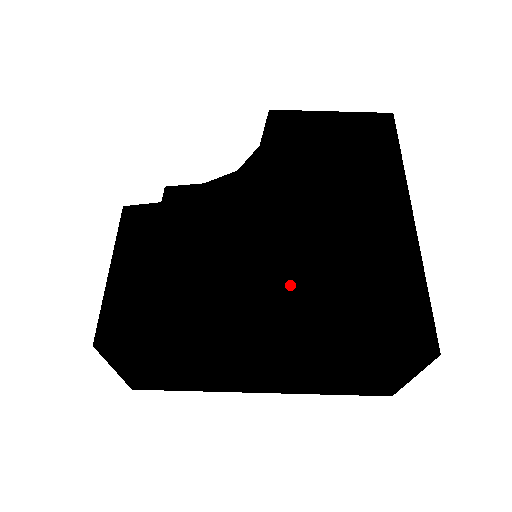
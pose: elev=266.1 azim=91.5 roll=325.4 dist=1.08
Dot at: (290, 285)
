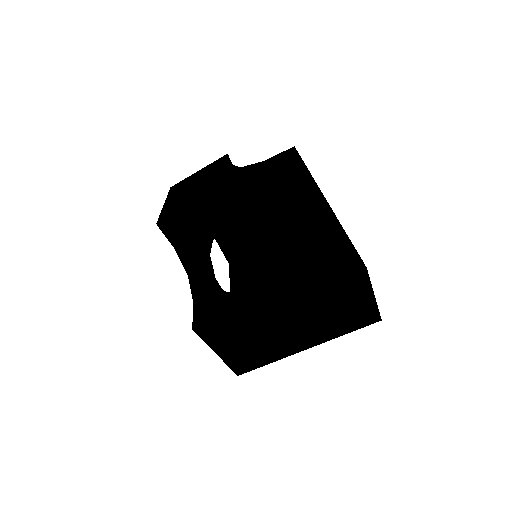
Dot at: (299, 325)
